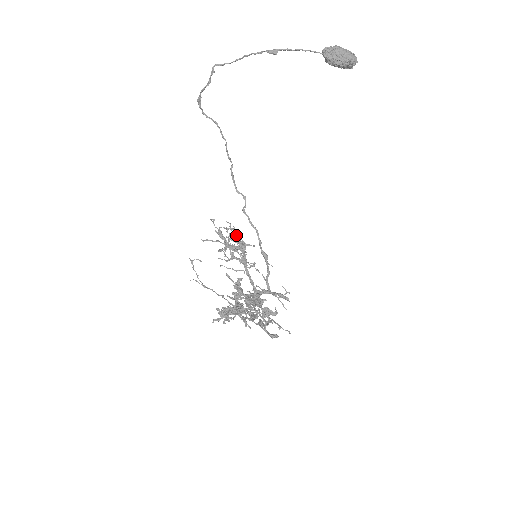
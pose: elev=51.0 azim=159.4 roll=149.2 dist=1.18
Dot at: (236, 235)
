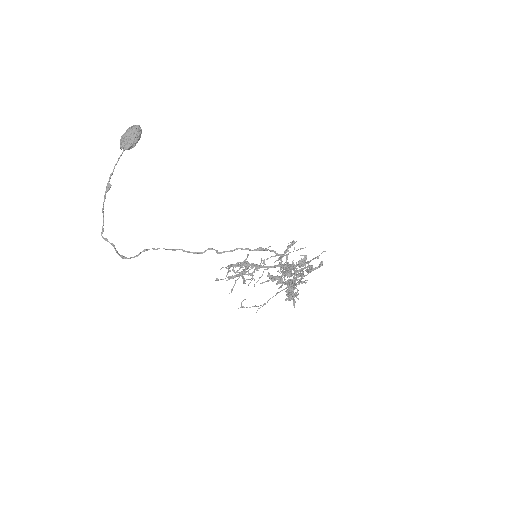
Dot at: (235, 266)
